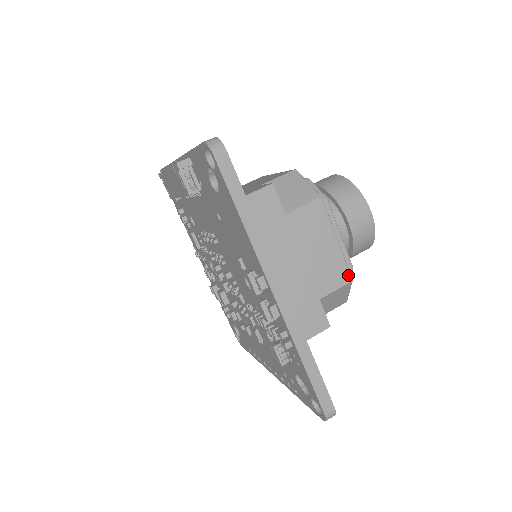
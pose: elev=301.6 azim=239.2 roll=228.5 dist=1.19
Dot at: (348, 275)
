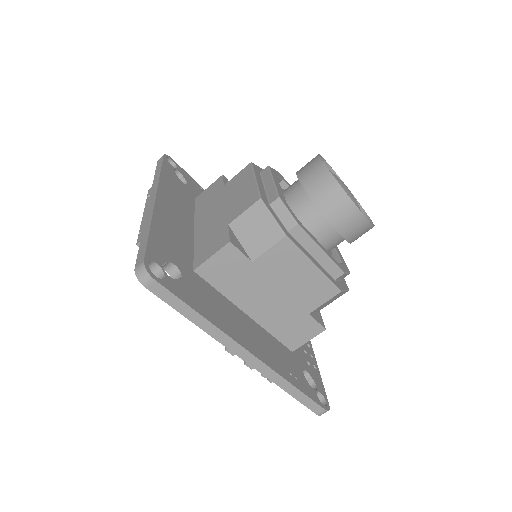
Dot at: (334, 289)
